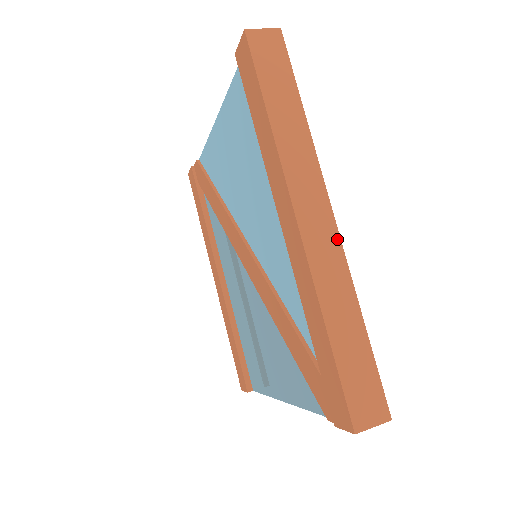
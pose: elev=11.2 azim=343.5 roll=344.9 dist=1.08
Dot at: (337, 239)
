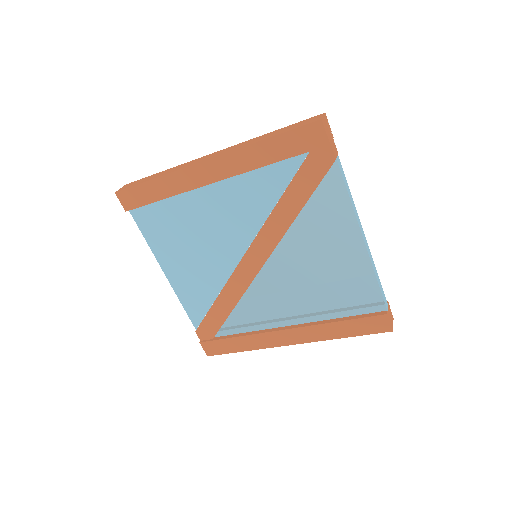
Dot at: occluded
